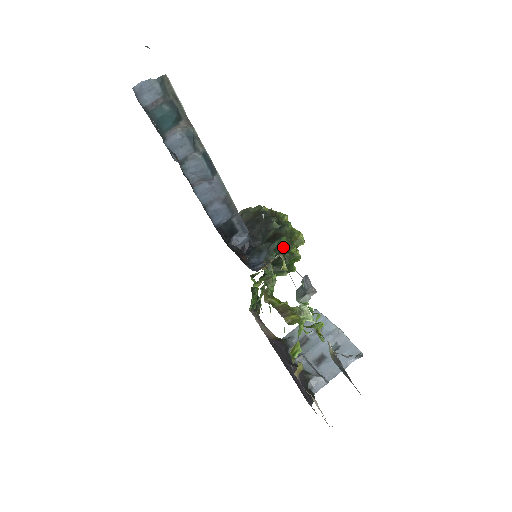
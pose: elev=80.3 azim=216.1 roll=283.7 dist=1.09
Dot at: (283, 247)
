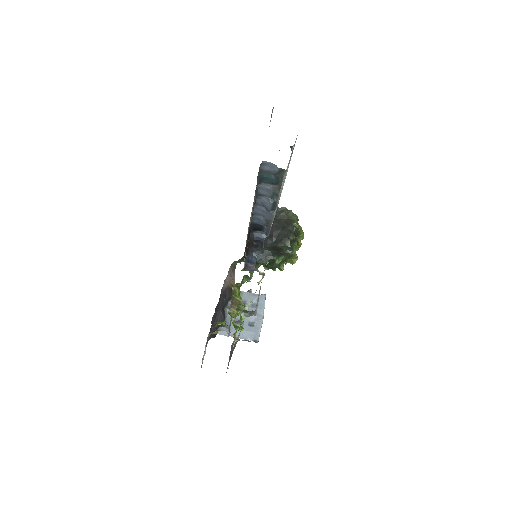
Dot at: (276, 262)
